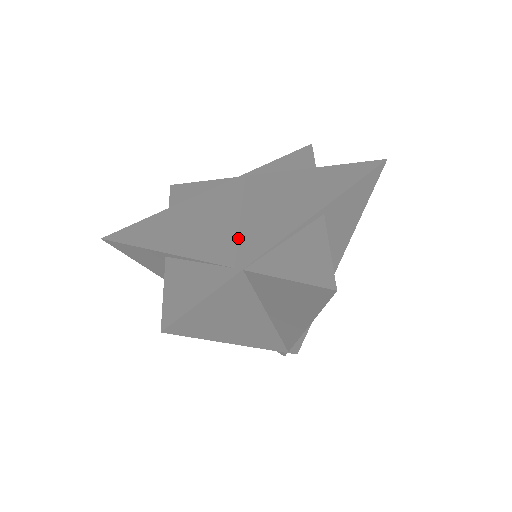
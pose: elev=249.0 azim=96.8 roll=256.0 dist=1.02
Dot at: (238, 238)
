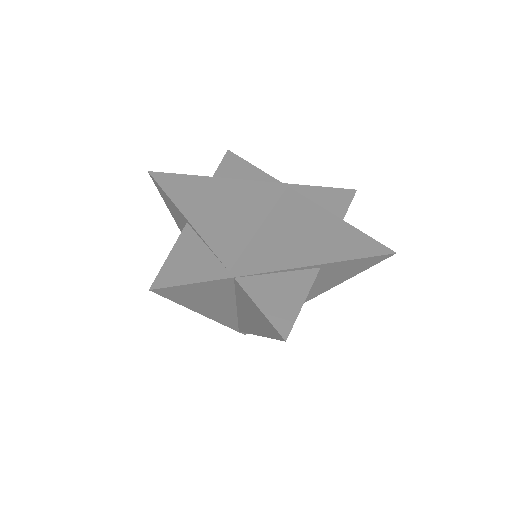
Dot at: (247, 245)
